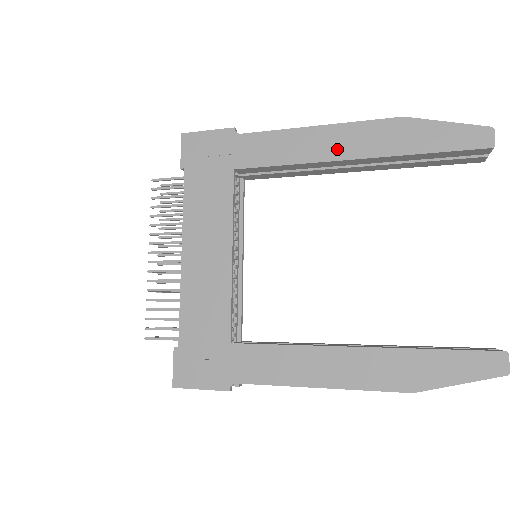
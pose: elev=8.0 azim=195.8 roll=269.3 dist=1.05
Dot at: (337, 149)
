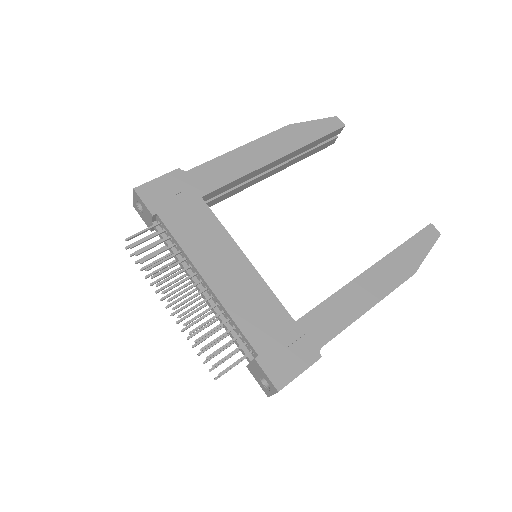
Dot at: (265, 156)
